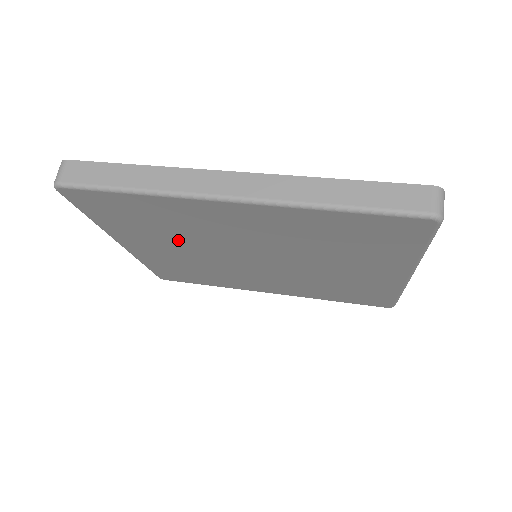
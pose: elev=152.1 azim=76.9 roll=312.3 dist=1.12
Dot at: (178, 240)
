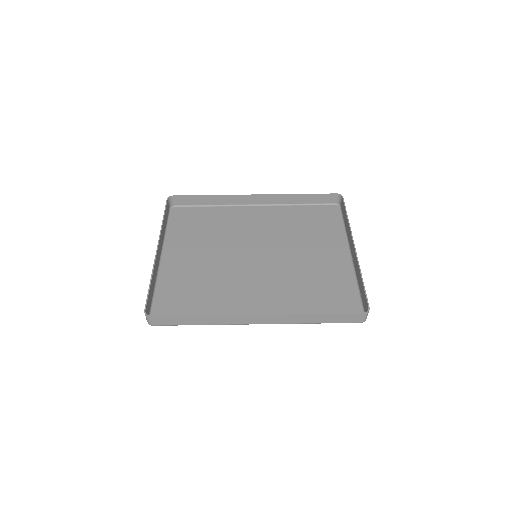
Dot at: (209, 274)
